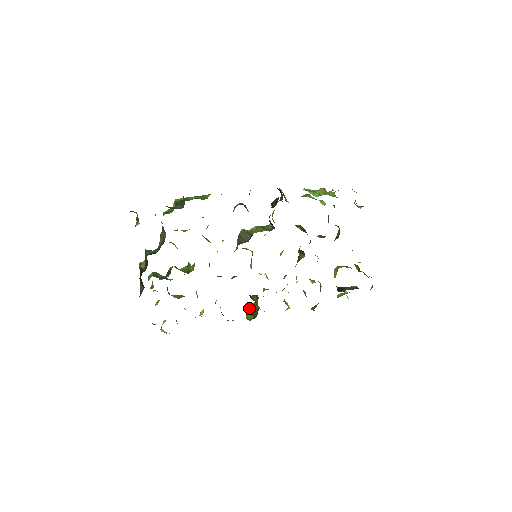
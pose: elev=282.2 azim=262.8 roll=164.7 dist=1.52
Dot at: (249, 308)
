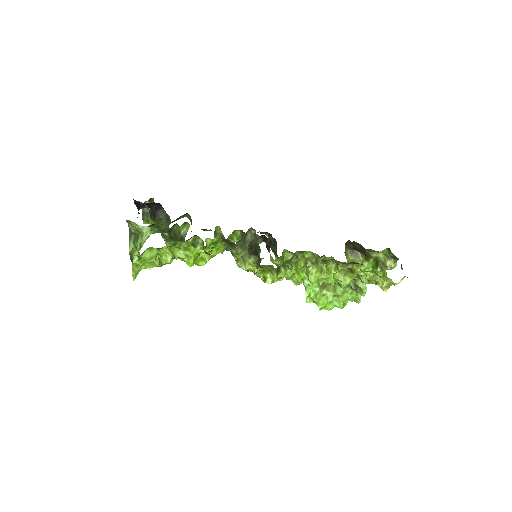
Dot at: occluded
